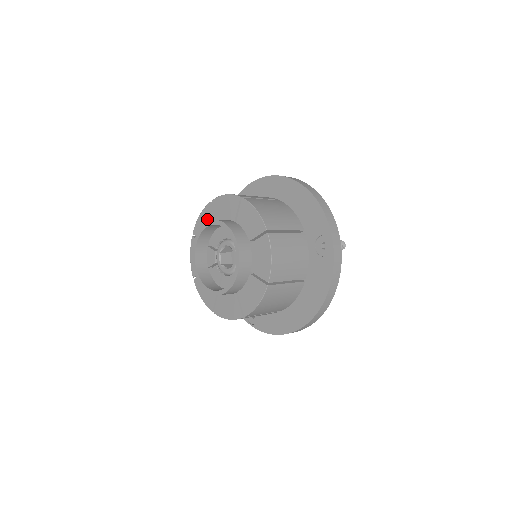
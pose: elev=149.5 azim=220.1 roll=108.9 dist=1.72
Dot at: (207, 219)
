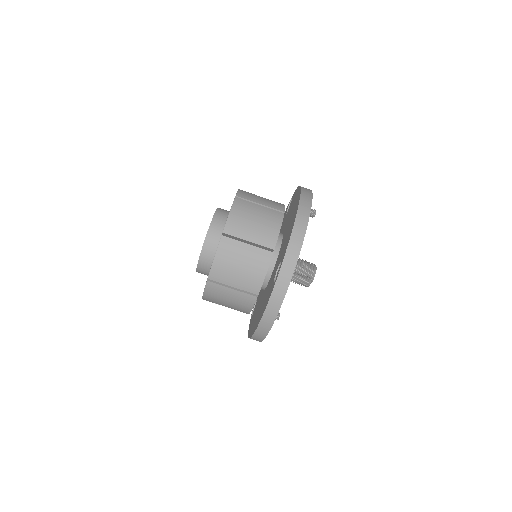
Dot at: occluded
